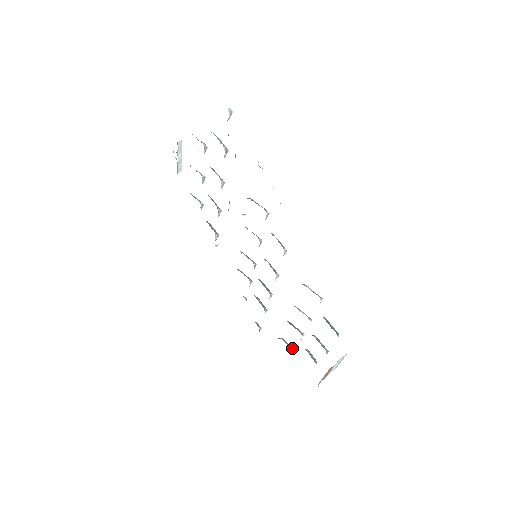
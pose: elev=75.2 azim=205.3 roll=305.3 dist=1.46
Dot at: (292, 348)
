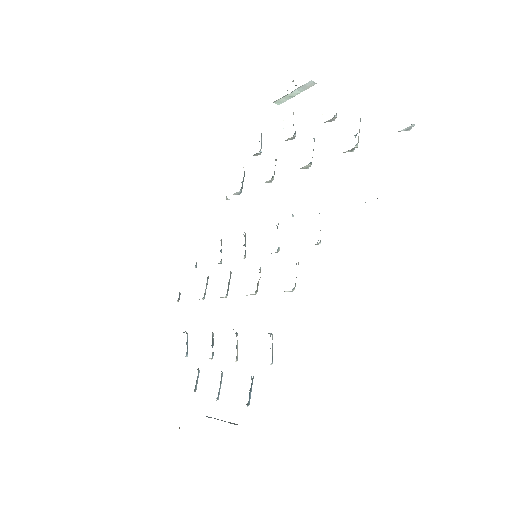
Dot at: (187, 352)
